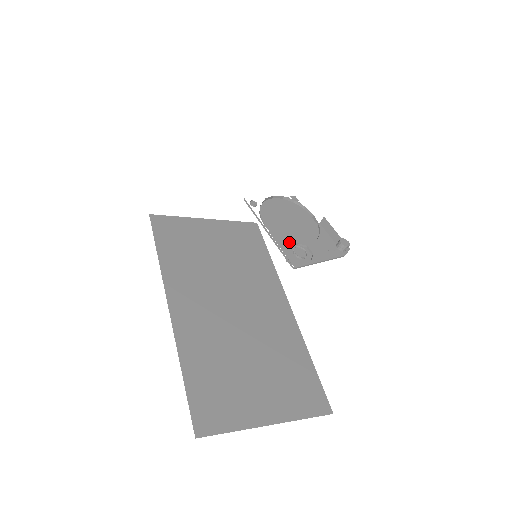
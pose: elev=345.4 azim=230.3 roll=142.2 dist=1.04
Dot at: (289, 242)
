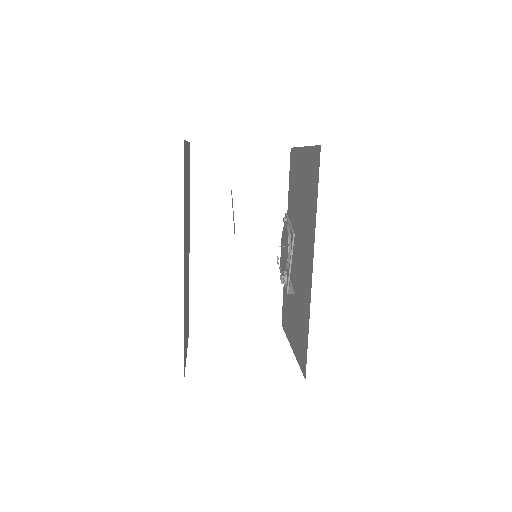
Dot at: occluded
